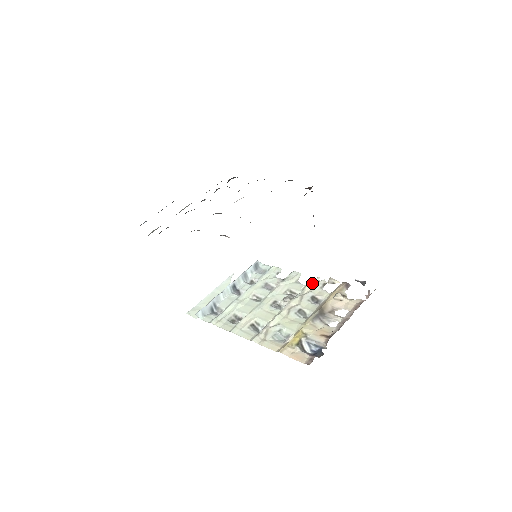
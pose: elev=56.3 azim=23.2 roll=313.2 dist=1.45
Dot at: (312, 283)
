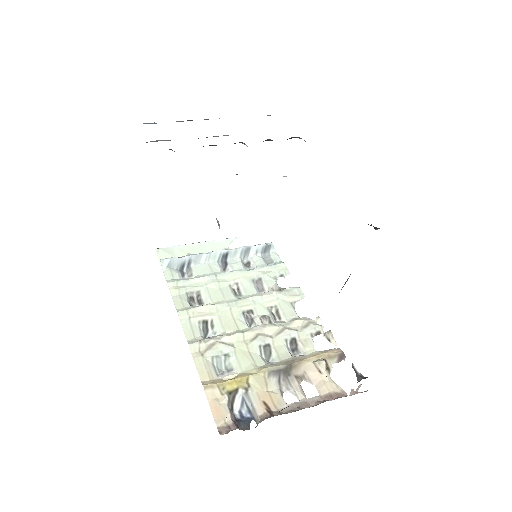
Dot at: (307, 320)
